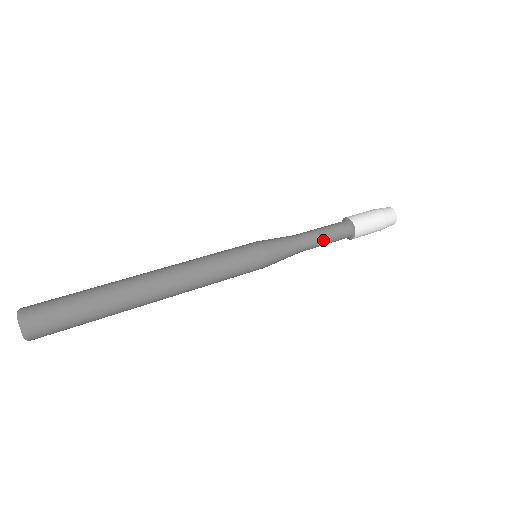
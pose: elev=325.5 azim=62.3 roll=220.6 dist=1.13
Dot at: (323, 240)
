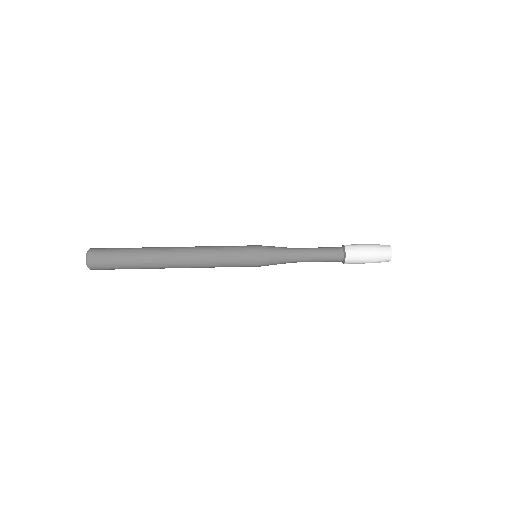
Dot at: (314, 261)
